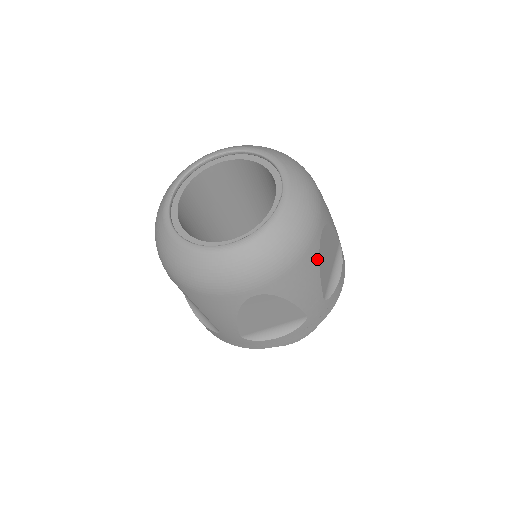
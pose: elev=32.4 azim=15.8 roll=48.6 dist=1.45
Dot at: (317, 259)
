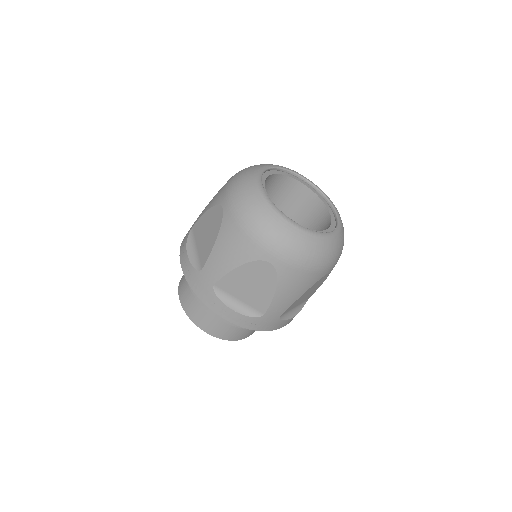
Dot at: (312, 284)
